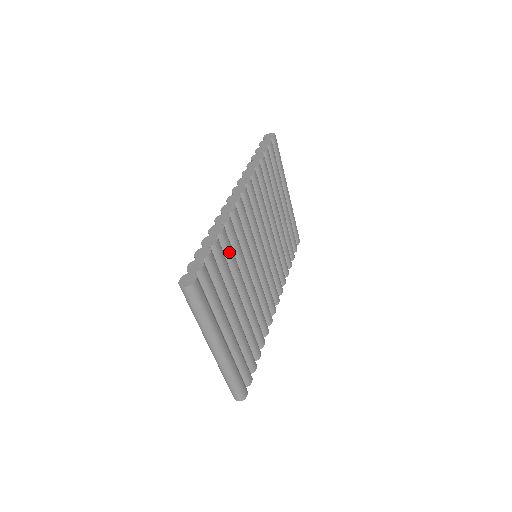
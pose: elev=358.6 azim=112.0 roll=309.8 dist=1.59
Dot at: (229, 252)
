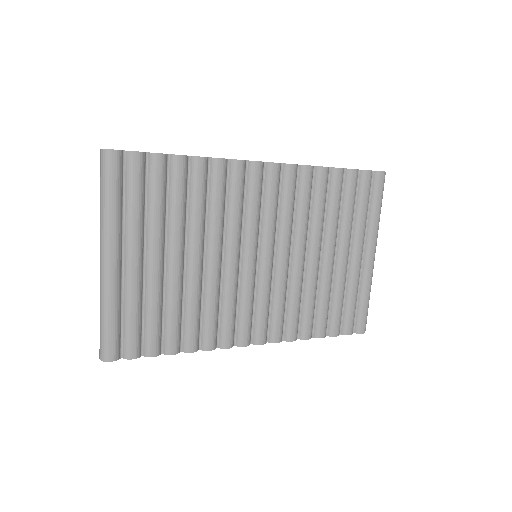
Dot at: (196, 188)
